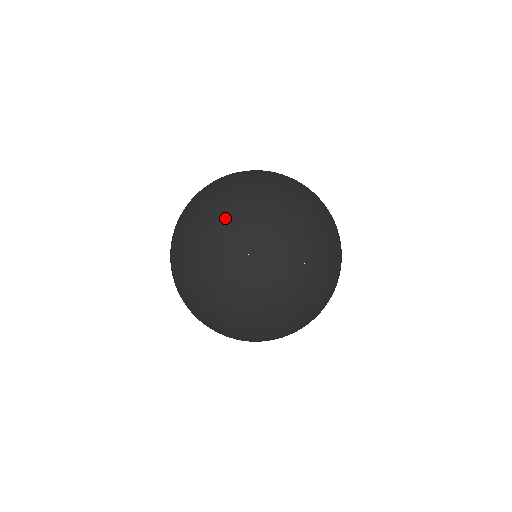
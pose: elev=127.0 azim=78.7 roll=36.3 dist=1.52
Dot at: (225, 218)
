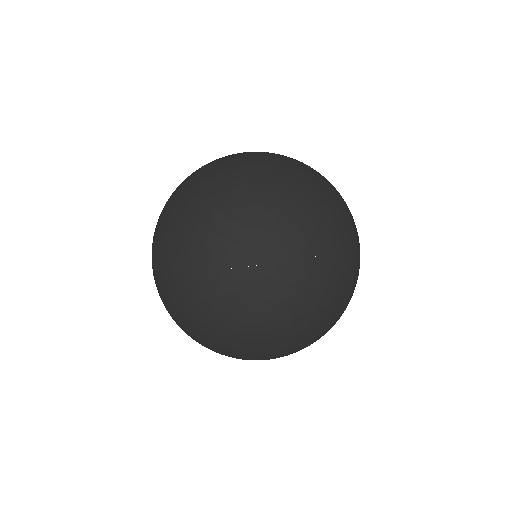
Dot at: (236, 226)
